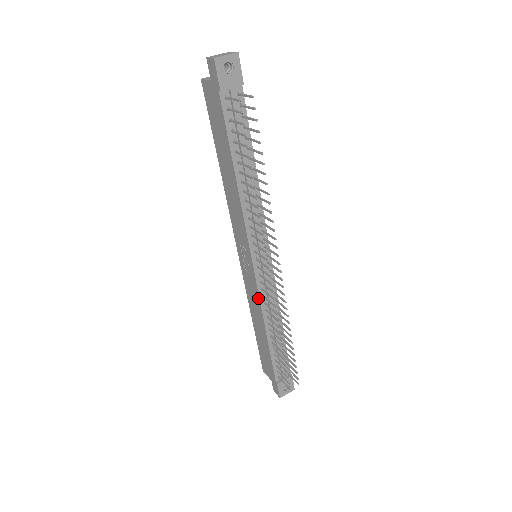
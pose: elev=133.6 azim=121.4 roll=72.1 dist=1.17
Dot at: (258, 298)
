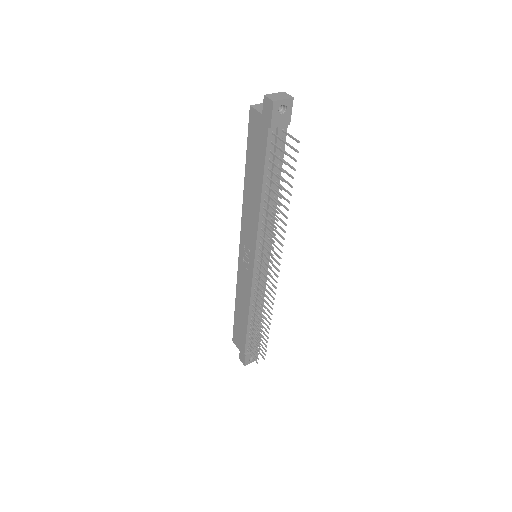
Dot at: (250, 290)
